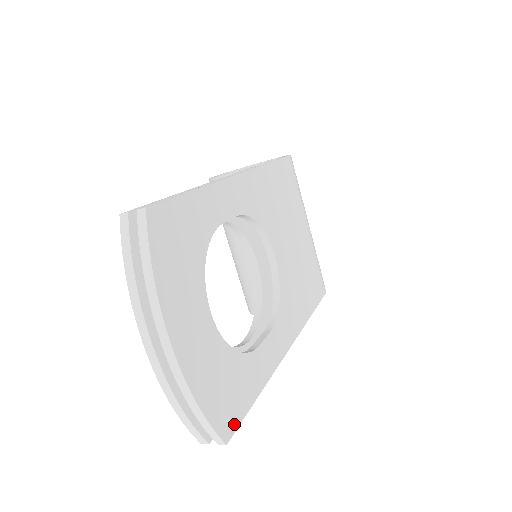
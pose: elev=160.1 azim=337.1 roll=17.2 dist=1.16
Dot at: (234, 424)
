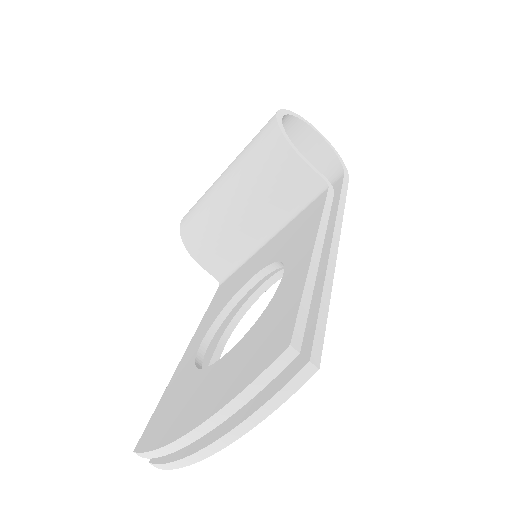
Dot at: occluded
